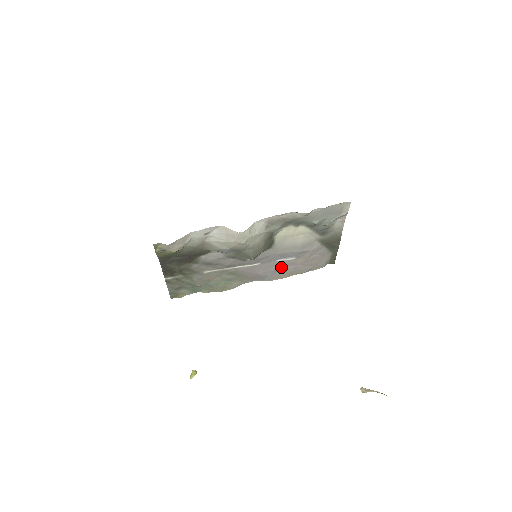
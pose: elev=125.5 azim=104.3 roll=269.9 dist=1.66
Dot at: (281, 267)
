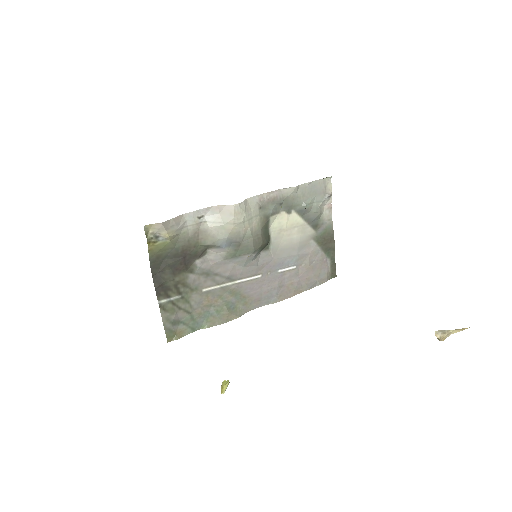
Dot at: (284, 282)
